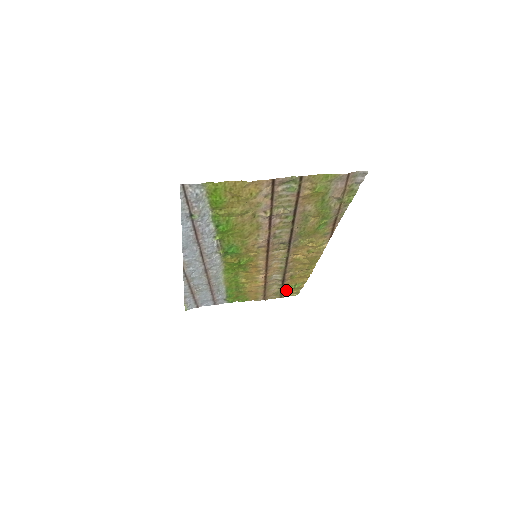
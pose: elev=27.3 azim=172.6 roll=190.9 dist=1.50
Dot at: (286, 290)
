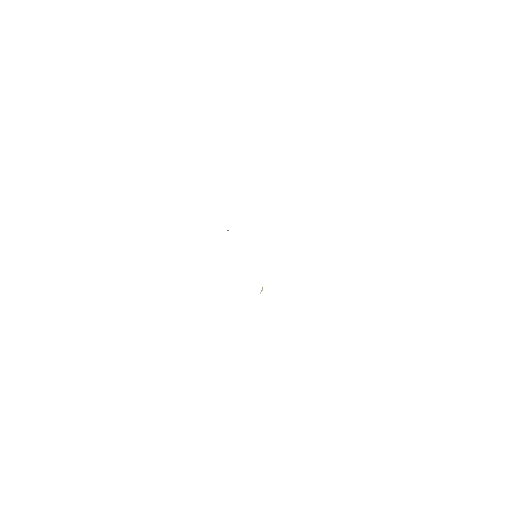
Dot at: occluded
